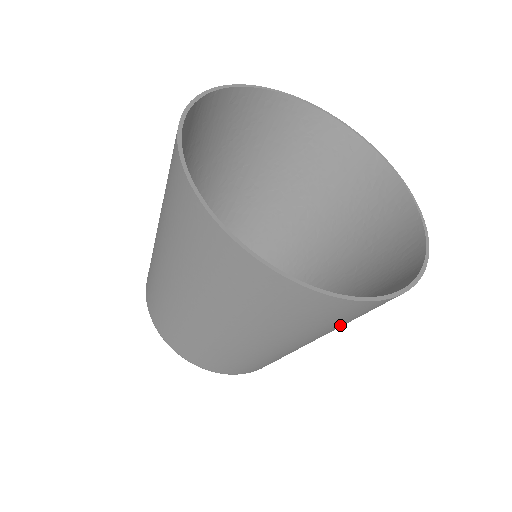
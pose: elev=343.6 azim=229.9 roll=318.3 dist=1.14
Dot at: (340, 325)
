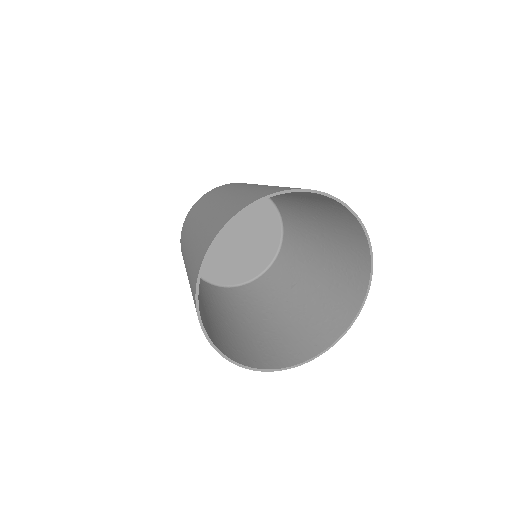
Dot at: (269, 342)
